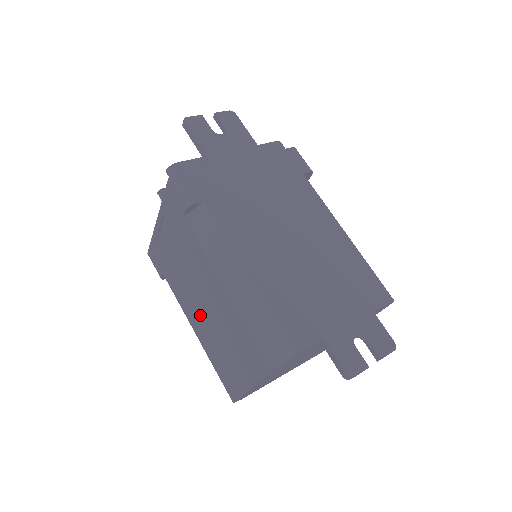
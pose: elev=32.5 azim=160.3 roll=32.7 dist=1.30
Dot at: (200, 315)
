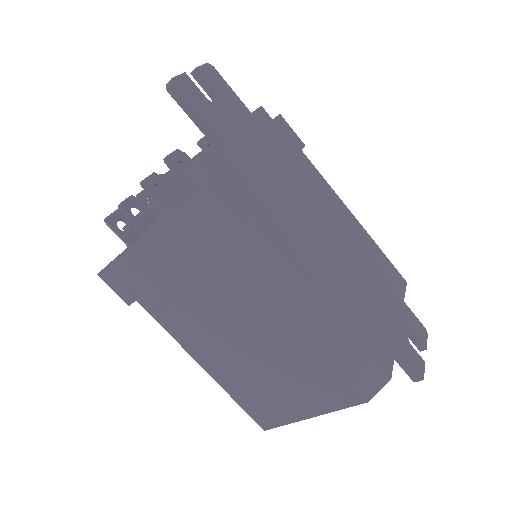
Dot at: (222, 349)
